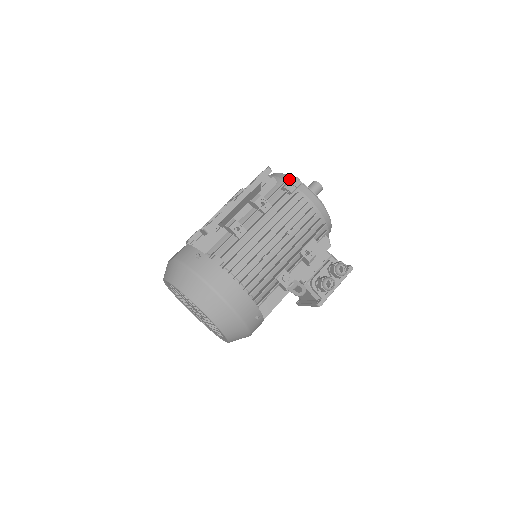
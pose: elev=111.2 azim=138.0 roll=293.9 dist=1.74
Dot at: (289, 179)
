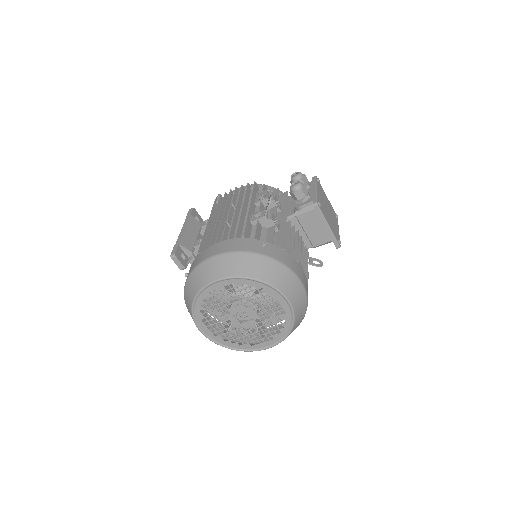
Dot at: occluded
